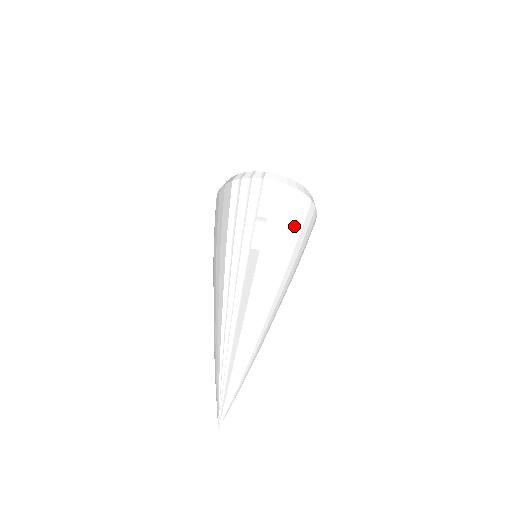
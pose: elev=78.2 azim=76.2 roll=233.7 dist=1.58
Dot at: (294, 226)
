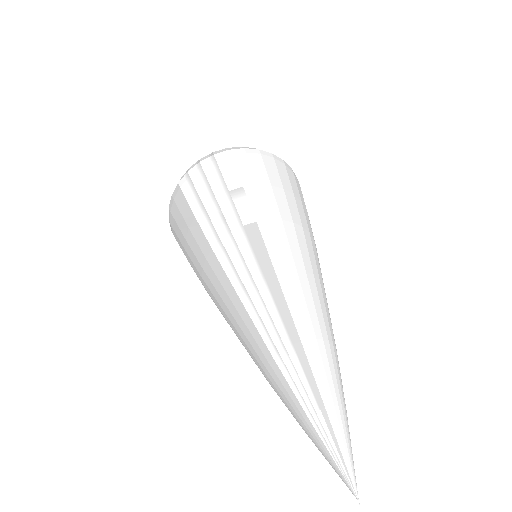
Dot at: (281, 185)
